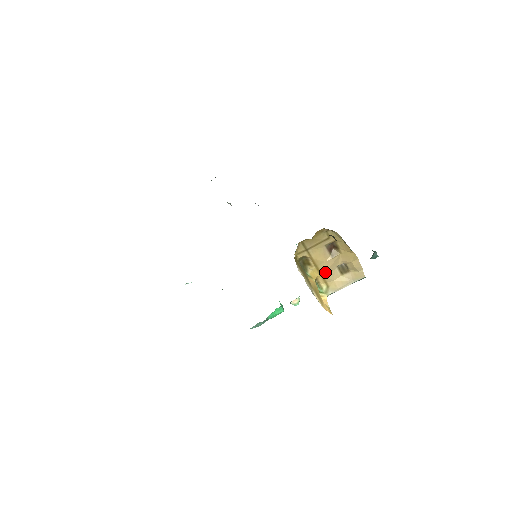
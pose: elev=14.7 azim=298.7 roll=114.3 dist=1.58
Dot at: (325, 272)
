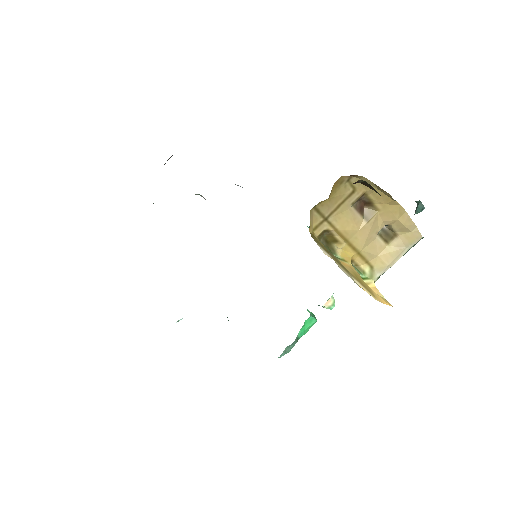
Dot at: (362, 246)
